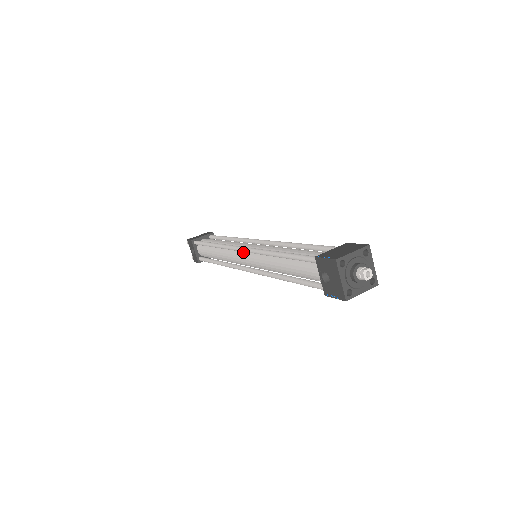
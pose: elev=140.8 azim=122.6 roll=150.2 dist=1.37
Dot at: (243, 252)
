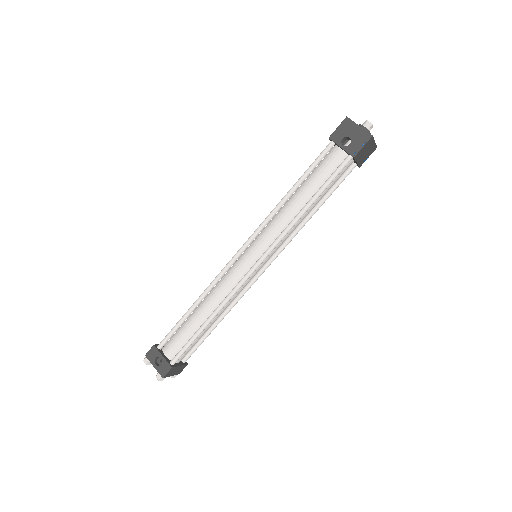
Dot at: (243, 255)
